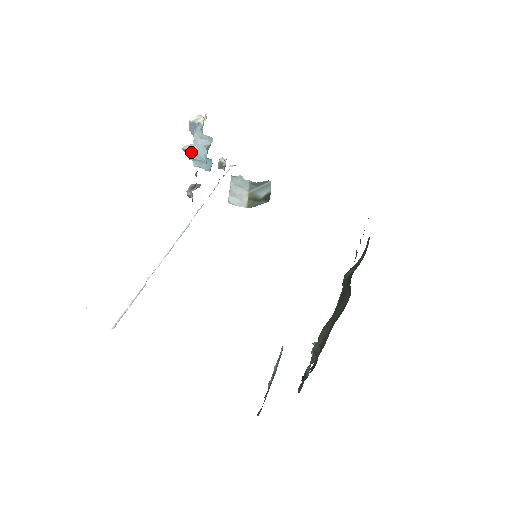
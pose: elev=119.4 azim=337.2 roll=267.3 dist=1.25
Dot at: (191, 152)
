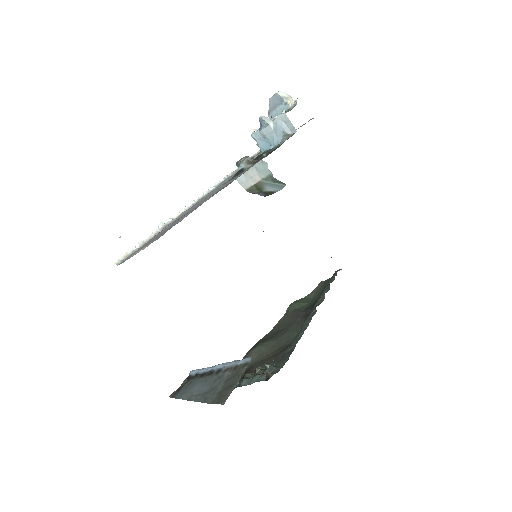
Dot at: (268, 128)
